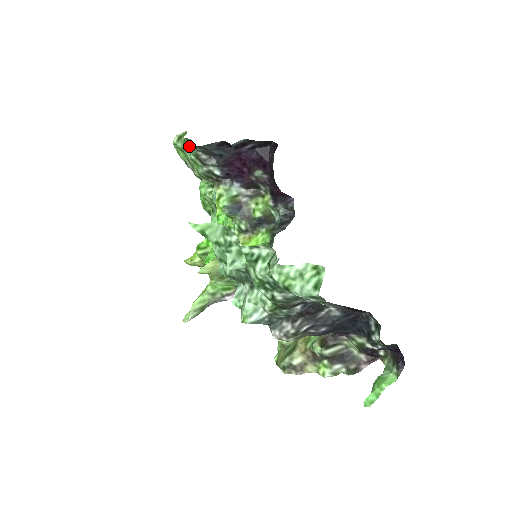
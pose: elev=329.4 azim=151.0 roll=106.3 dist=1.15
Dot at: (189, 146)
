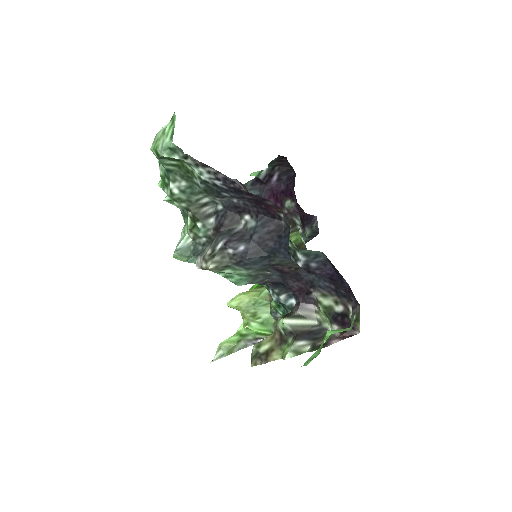
Dot at: occluded
